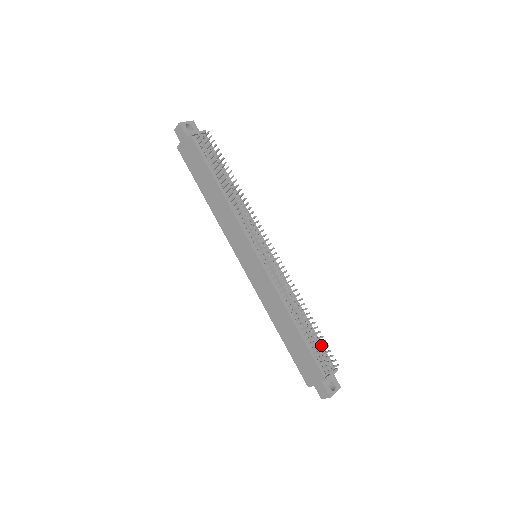
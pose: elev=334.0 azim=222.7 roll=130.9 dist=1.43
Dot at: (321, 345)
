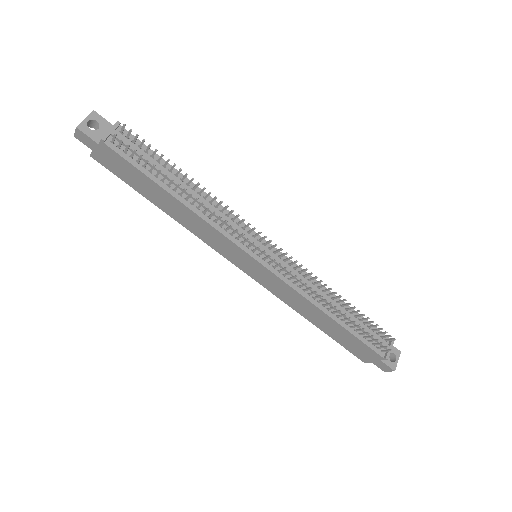
Dot at: (367, 323)
